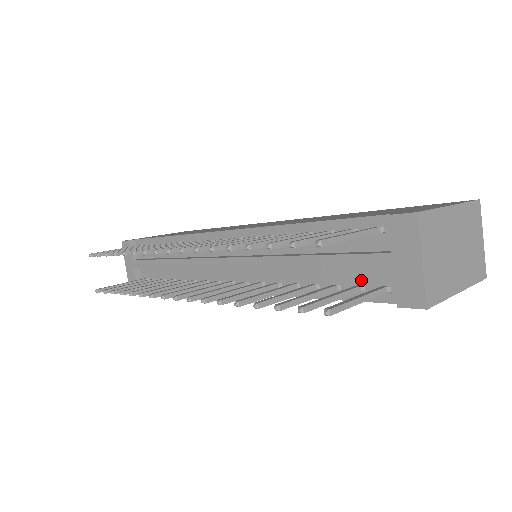
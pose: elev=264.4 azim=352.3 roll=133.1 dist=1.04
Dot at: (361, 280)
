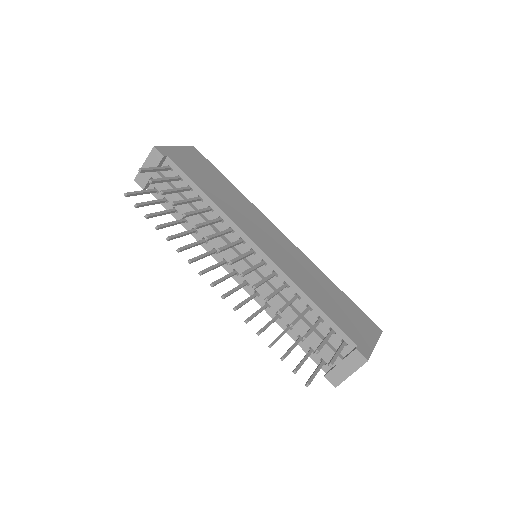
Dot at: occluded
